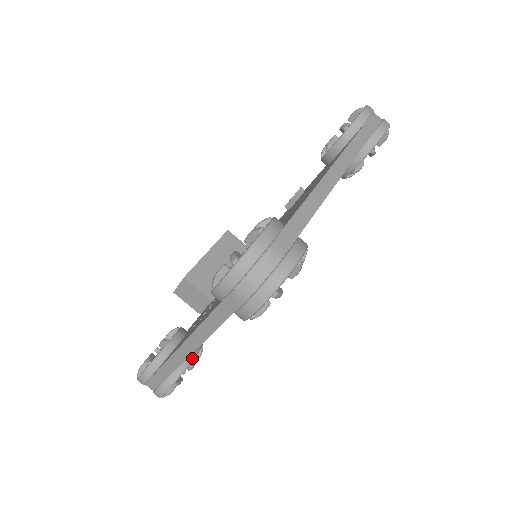
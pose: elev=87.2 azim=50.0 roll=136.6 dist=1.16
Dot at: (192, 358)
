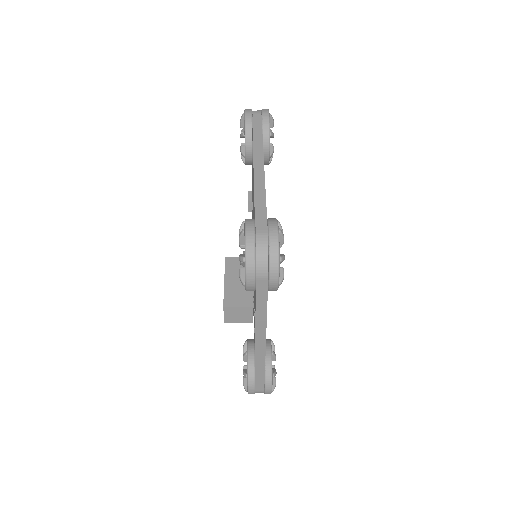
Dot at: (270, 350)
